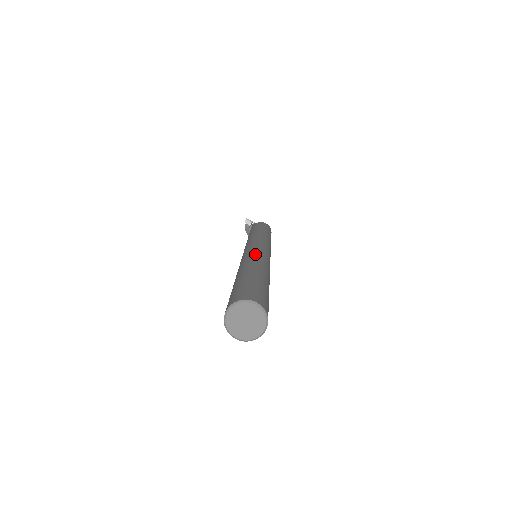
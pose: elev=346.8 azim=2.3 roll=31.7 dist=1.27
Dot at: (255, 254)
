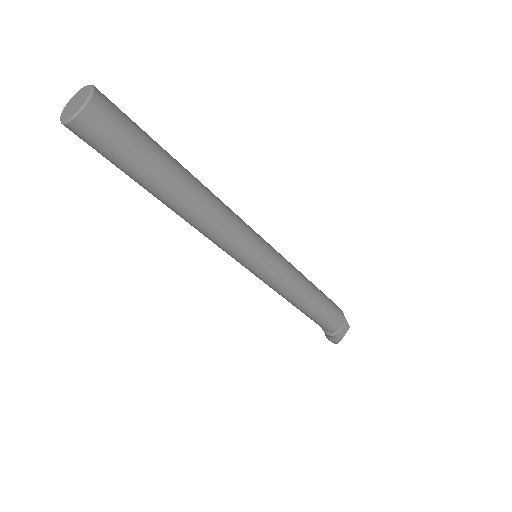
Dot at: occluded
